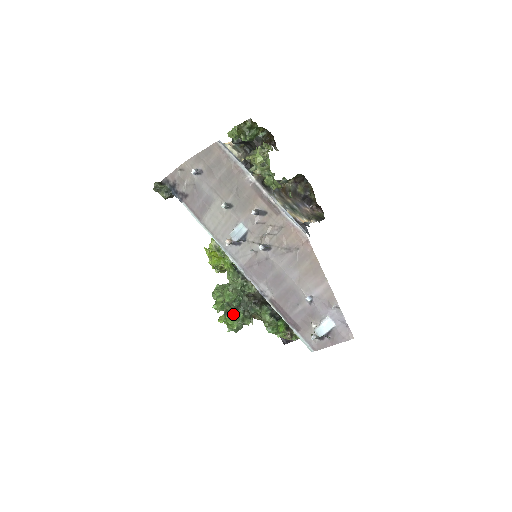
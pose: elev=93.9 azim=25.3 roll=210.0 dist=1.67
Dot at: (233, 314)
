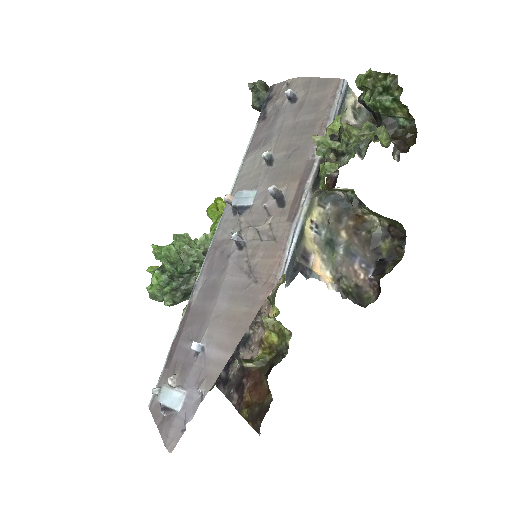
Dot at: (168, 278)
